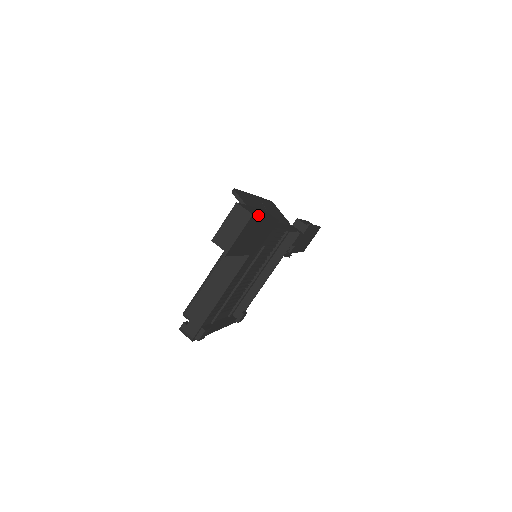
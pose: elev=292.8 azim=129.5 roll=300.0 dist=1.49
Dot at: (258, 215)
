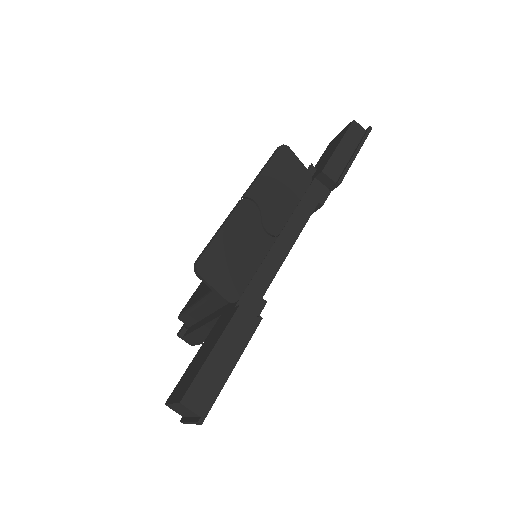
Dot at: (215, 396)
